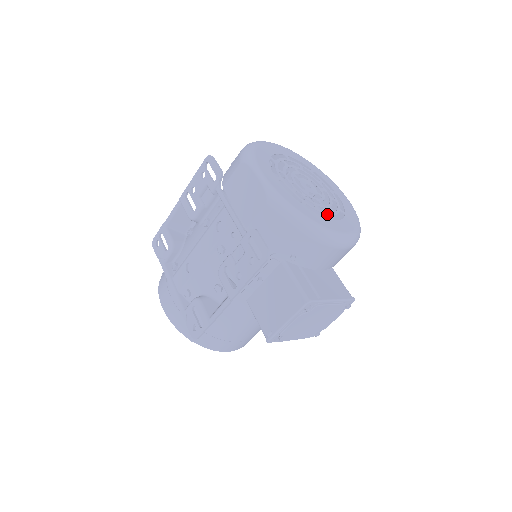
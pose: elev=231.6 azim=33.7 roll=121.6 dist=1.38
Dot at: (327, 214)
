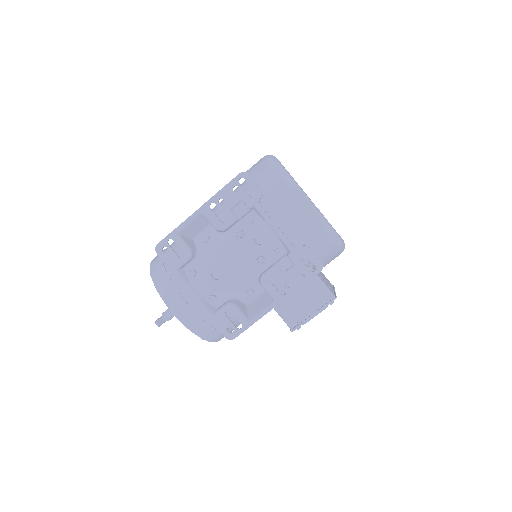
Dot at: (331, 225)
